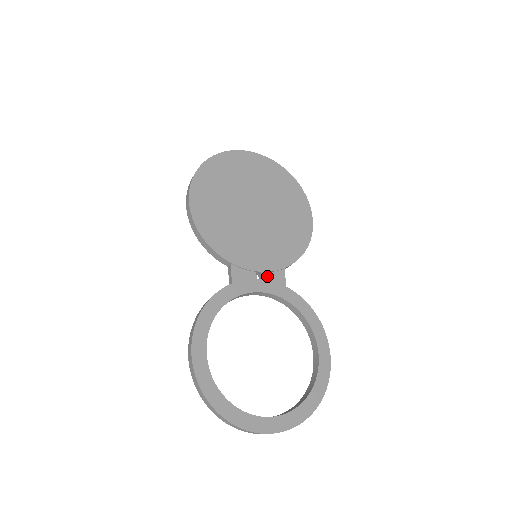
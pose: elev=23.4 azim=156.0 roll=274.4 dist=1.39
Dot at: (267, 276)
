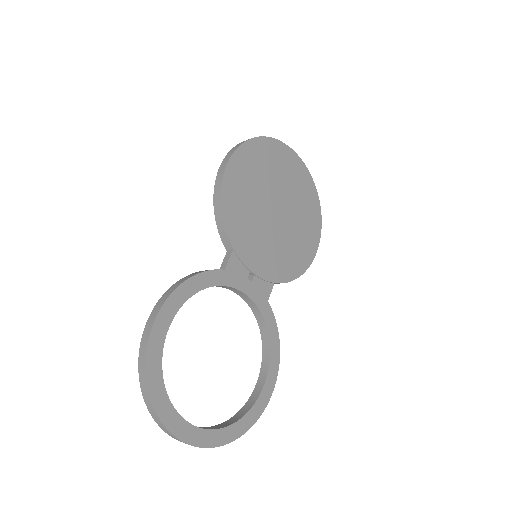
Dot at: (257, 281)
